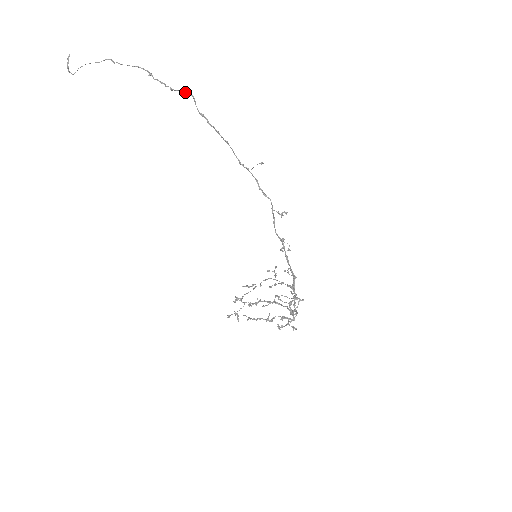
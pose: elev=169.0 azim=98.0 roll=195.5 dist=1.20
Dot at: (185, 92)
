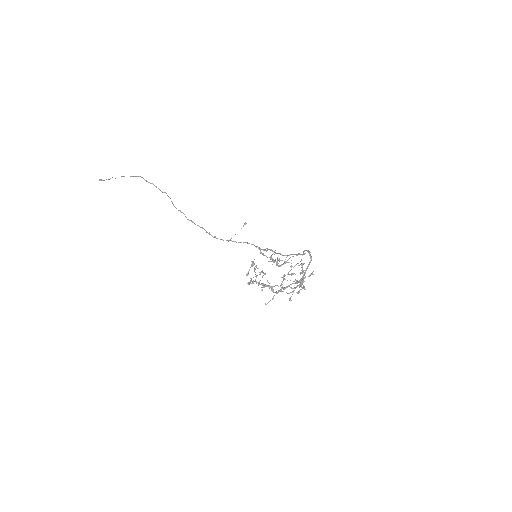
Dot at: (180, 210)
